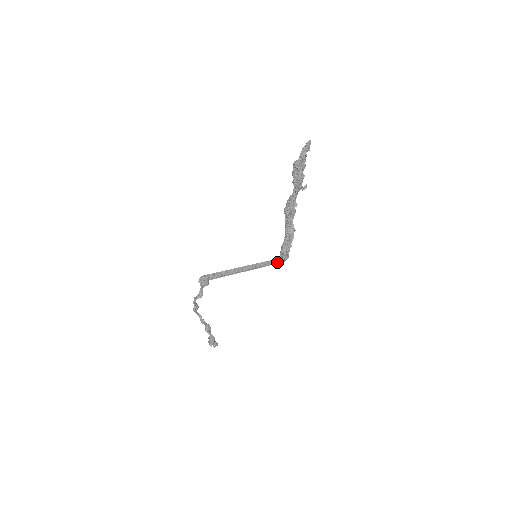
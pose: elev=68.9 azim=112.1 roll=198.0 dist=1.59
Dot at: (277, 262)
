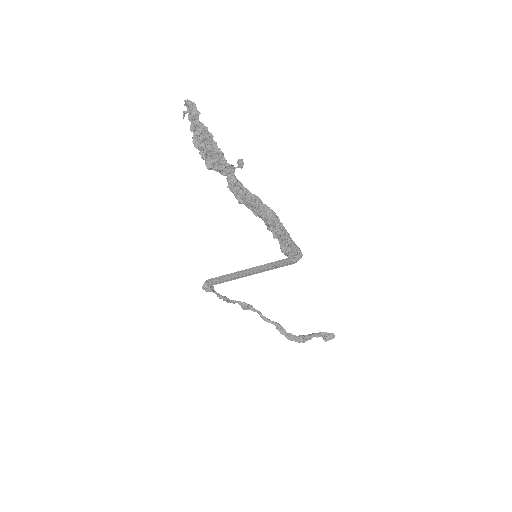
Dot at: (293, 261)
